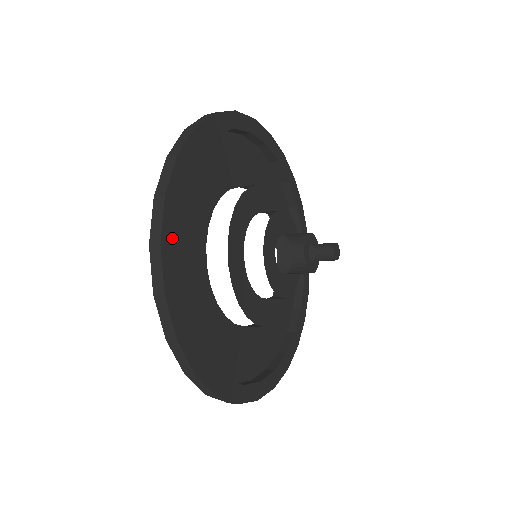
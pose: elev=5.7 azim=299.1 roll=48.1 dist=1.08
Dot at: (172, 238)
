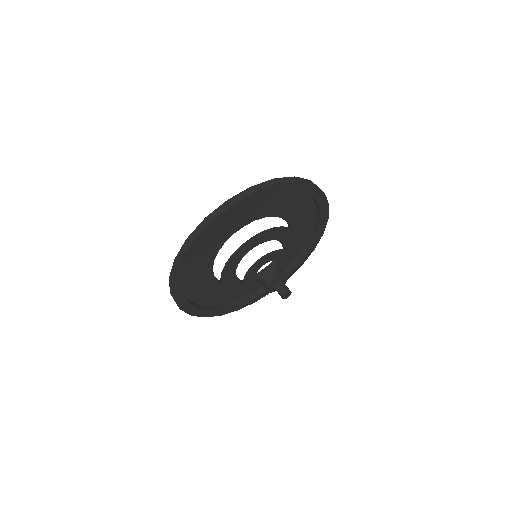
Dot at: (181, 278)
